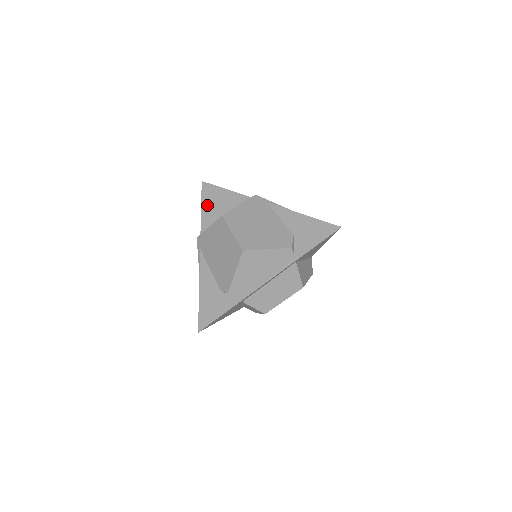
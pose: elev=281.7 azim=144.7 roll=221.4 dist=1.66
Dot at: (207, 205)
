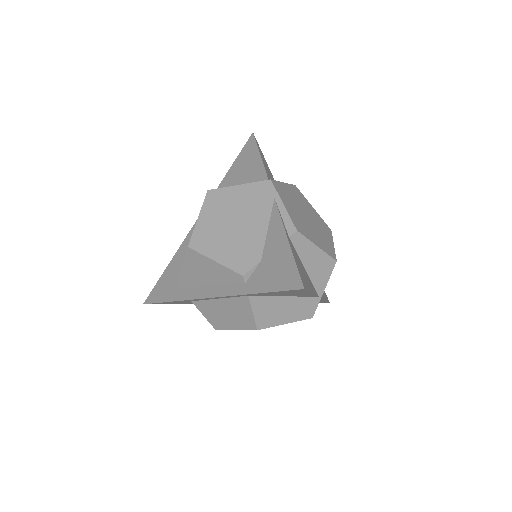
Dot at: (236, 166)
